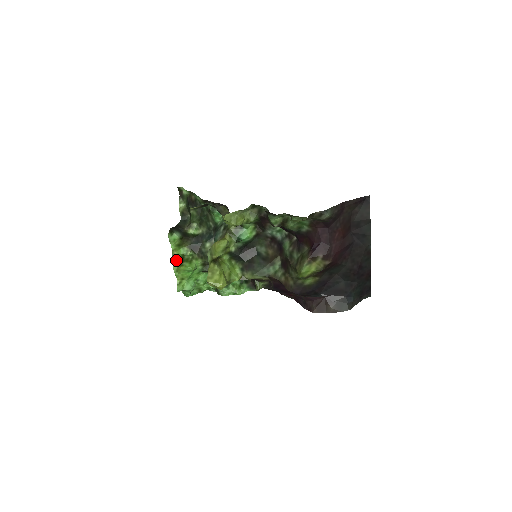
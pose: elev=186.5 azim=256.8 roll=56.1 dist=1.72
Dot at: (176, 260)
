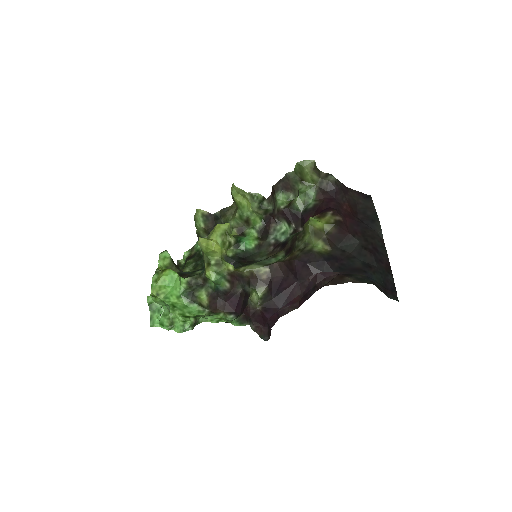
Dot at: (159, 271)
